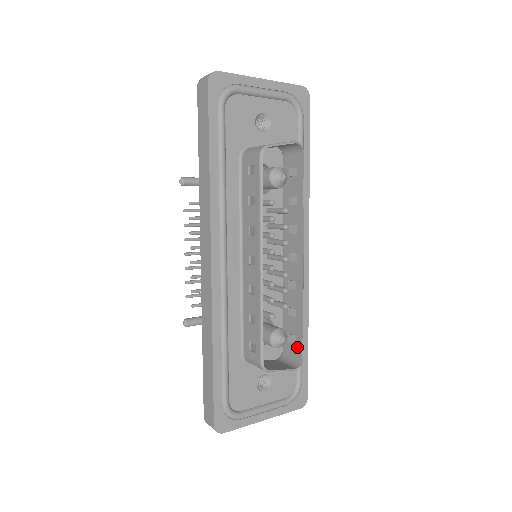
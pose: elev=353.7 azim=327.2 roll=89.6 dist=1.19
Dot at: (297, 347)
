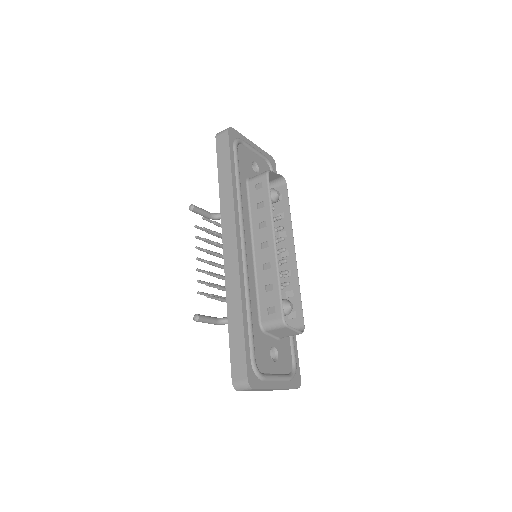
Dot at: (298, 319)
